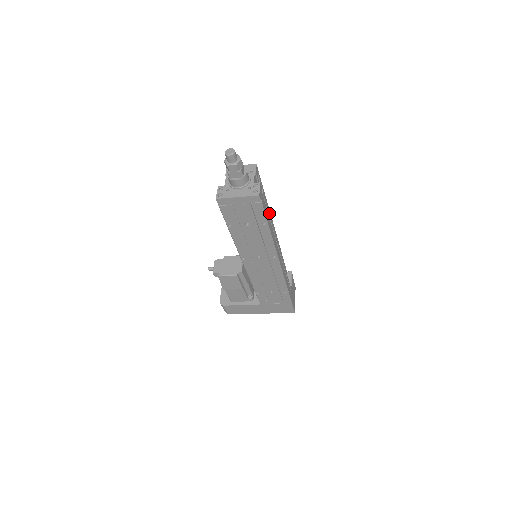
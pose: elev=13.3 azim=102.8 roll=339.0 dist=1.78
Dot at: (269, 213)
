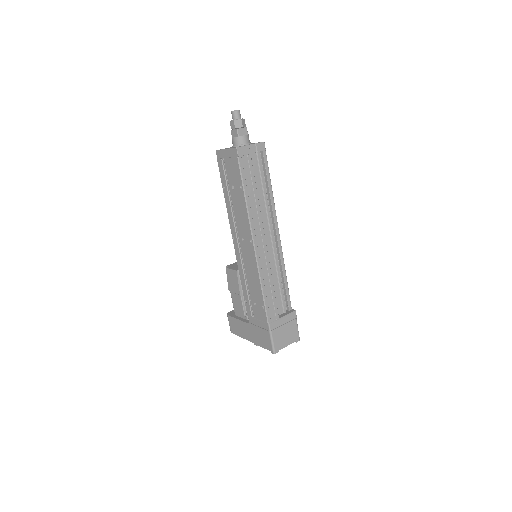
Dot at: occluded
